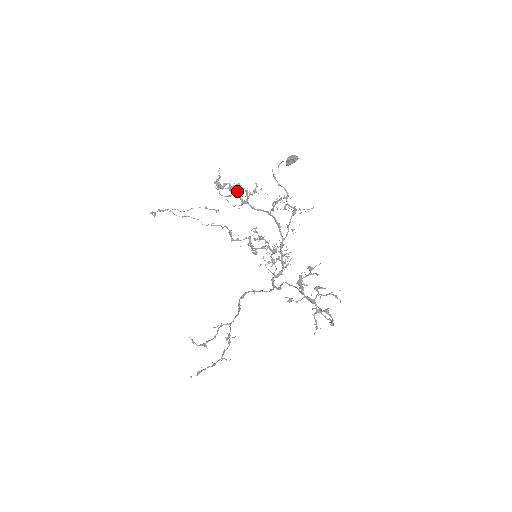
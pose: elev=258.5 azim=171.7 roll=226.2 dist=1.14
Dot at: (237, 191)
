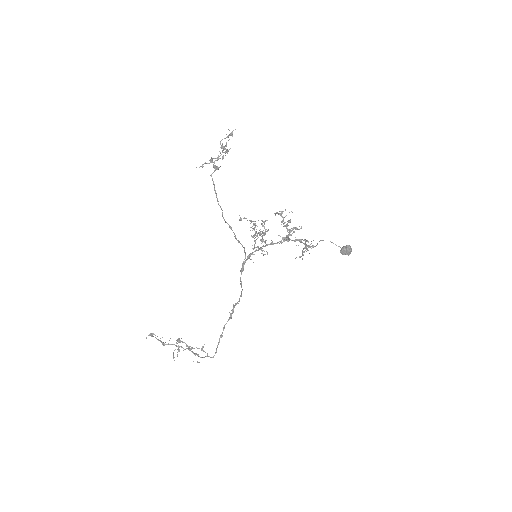
Dot at: occluded
